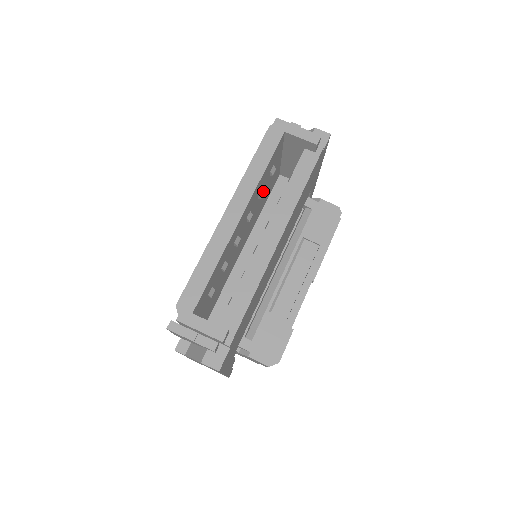
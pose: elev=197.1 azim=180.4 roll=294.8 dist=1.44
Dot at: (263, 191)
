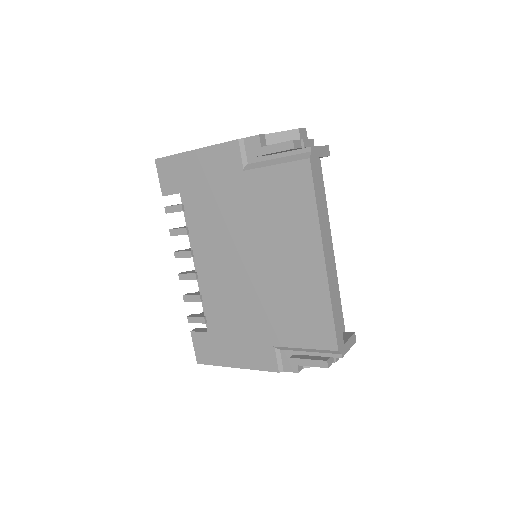
Dot at: occluded
